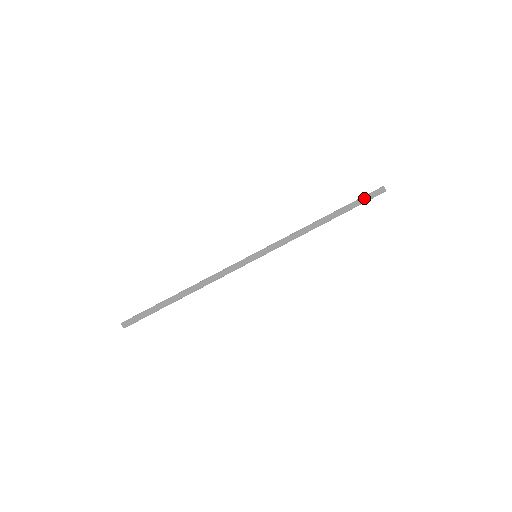
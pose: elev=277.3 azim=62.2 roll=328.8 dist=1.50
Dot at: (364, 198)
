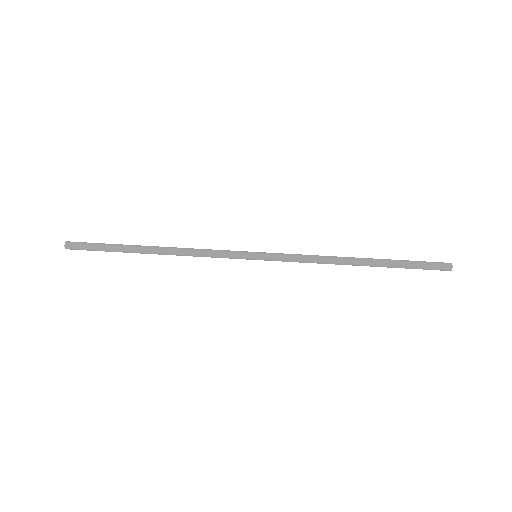
Dot at: (420, 261)
